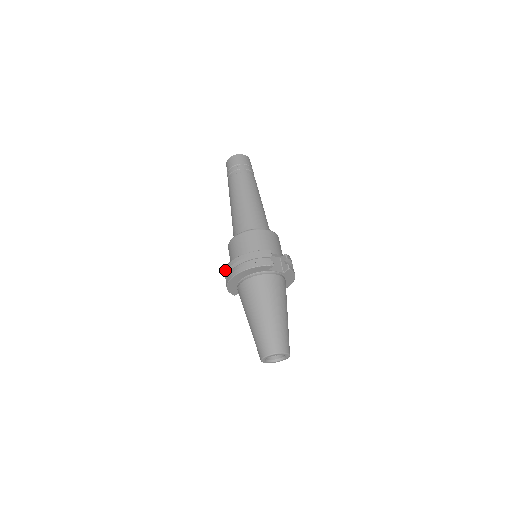
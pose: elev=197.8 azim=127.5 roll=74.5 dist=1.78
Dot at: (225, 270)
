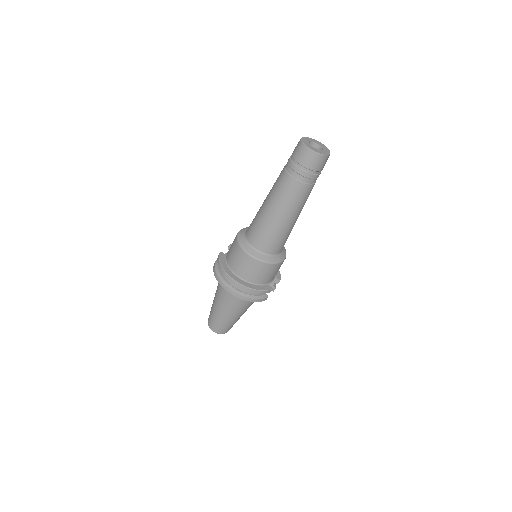
Dot at: (225, 274)
